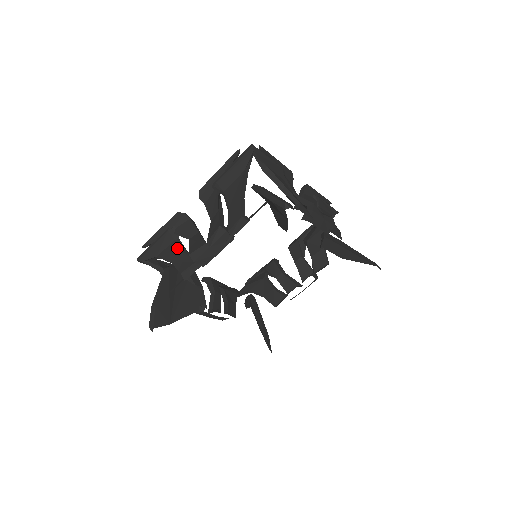
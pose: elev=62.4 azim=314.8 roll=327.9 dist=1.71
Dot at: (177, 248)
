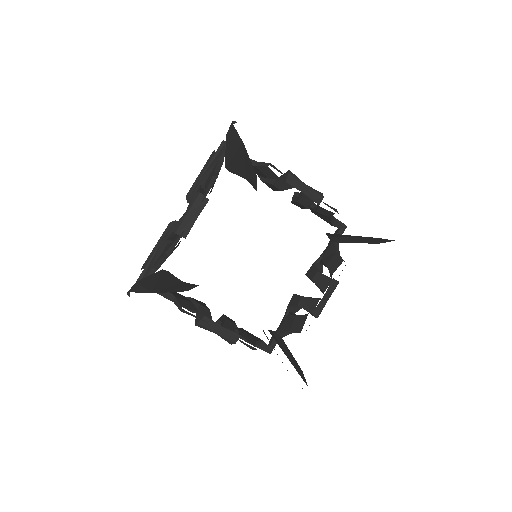
Dot at: (168, 246)
